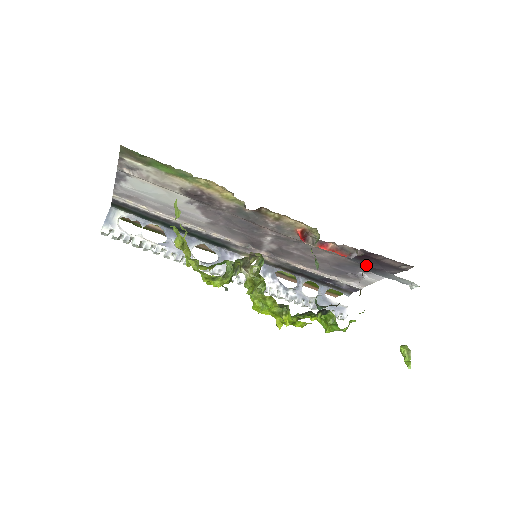
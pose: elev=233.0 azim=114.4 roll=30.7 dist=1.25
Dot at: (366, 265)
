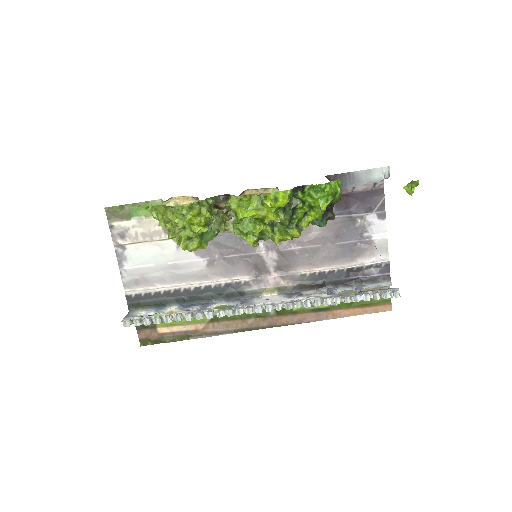
Dot at: (328, 177)
